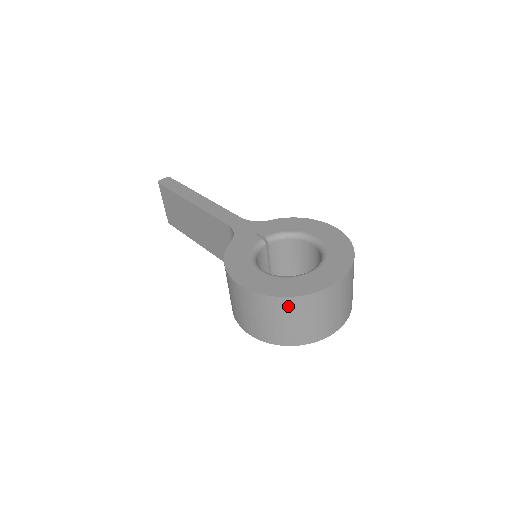
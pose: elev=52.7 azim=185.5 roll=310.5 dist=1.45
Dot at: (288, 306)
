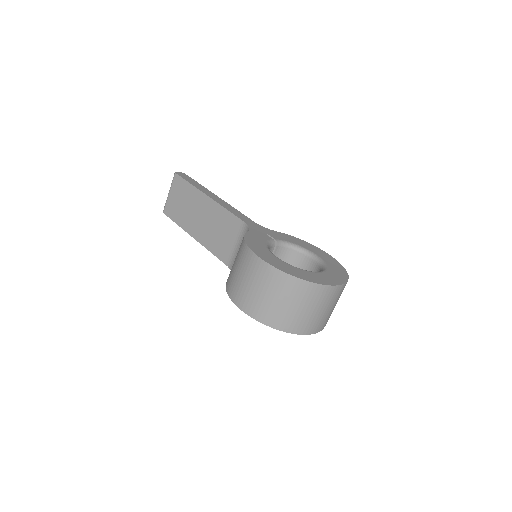
Dot at: (298, 288)
